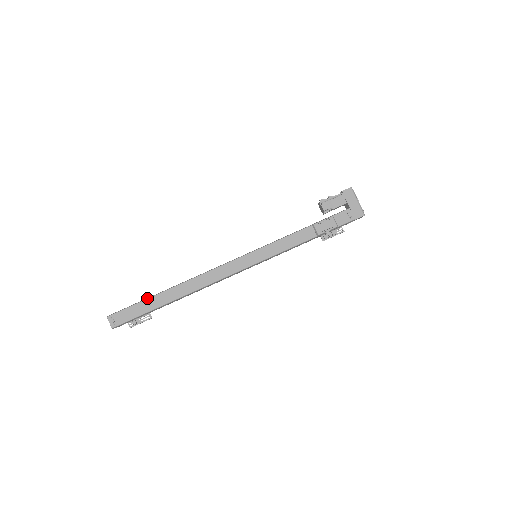
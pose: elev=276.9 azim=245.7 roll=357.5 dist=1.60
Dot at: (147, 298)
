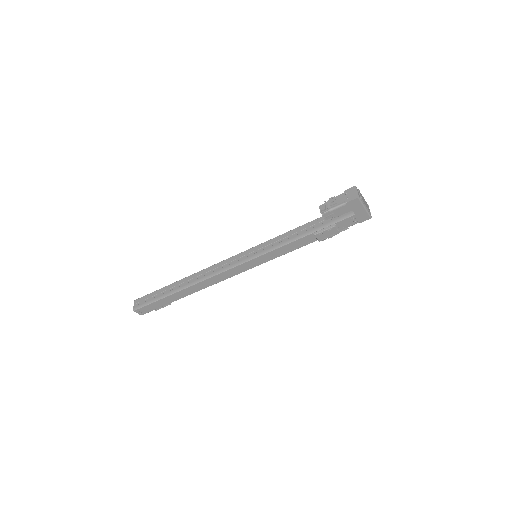
Dot at: (162, 298)
